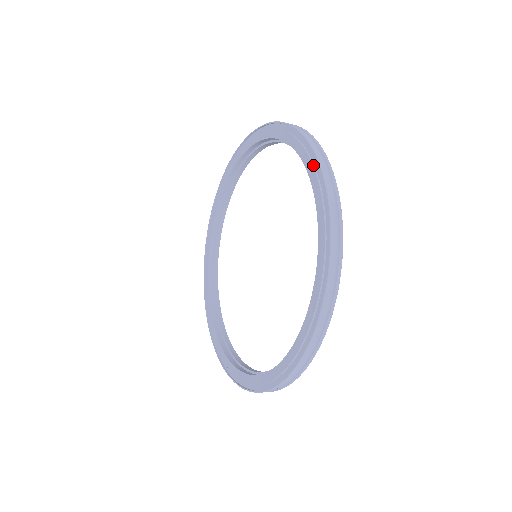
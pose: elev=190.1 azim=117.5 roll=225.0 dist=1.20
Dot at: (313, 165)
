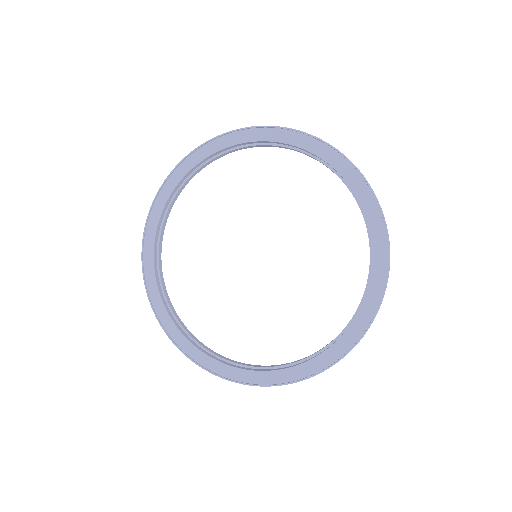
Dot at: (297, 137)
